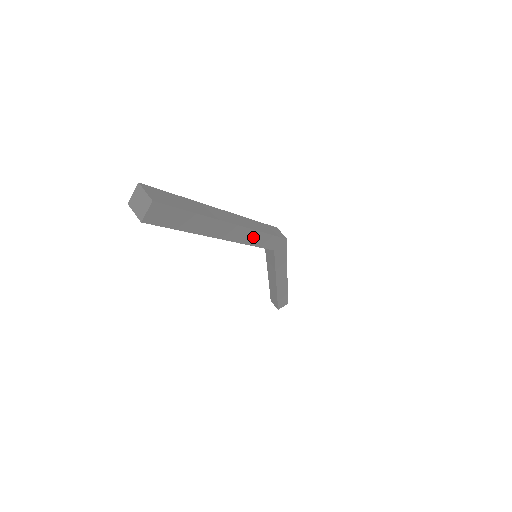
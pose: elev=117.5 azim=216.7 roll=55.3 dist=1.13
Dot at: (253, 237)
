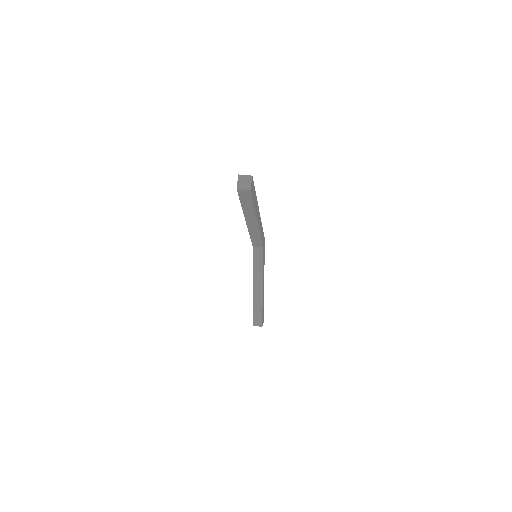
Dot at: (261, 228)
